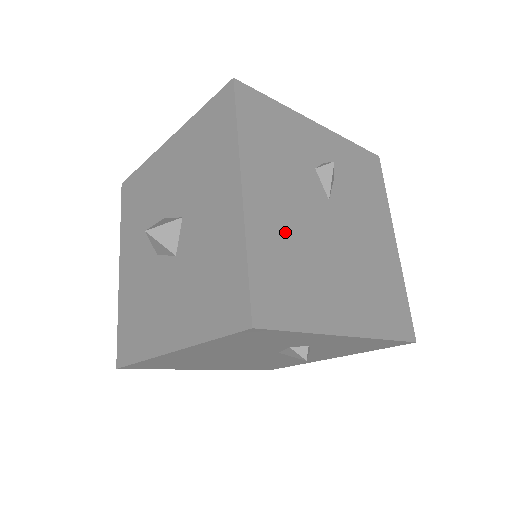
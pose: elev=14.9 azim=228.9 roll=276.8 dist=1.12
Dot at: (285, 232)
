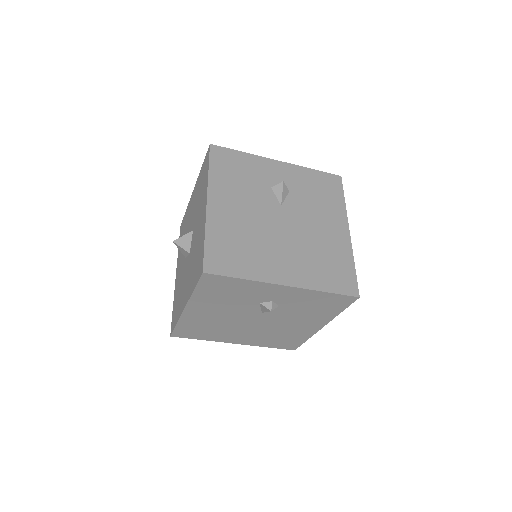
Dot at: (238, 224)
